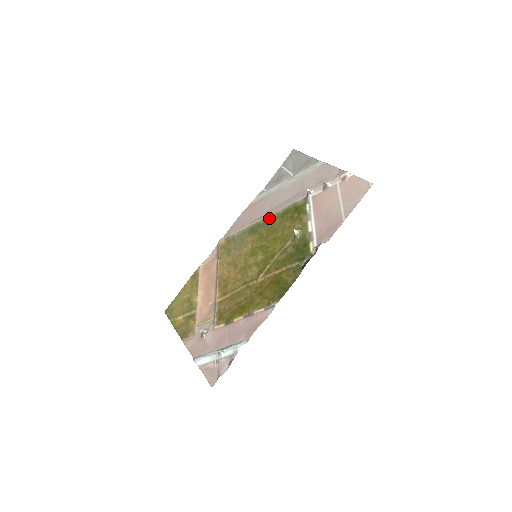
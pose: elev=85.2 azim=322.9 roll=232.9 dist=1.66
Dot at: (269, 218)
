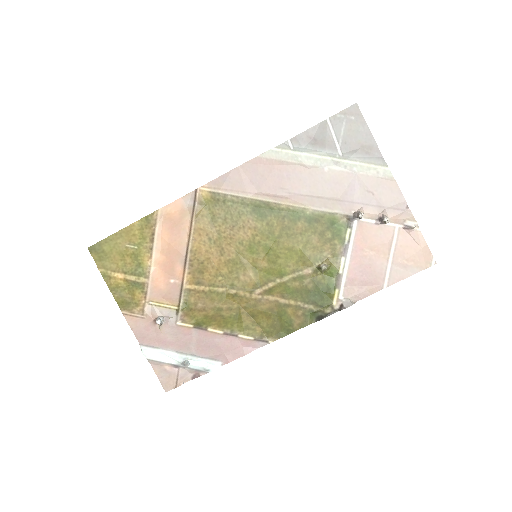
Dot at: (289, 209)
